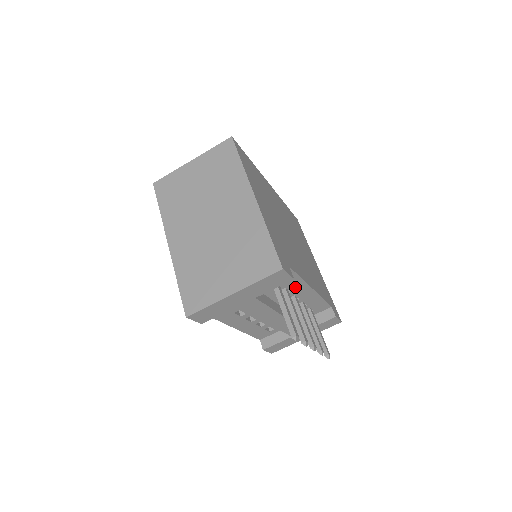
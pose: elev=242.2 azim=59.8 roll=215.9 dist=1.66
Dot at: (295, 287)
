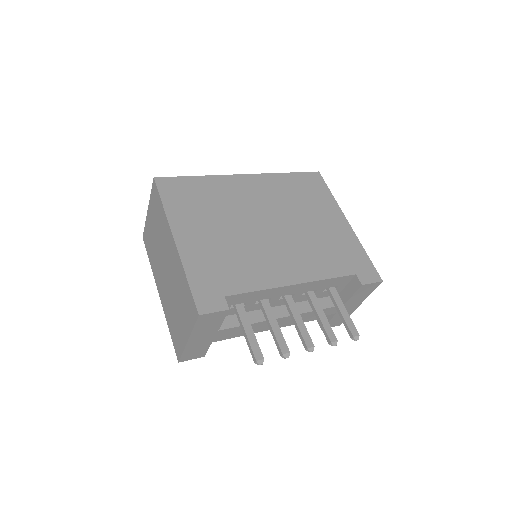
Dot at: (268, 295)
